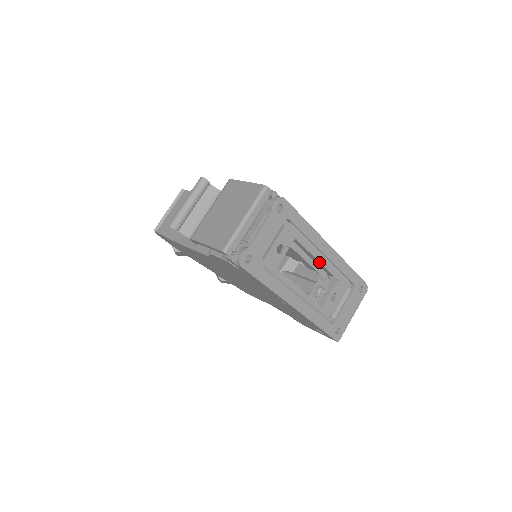
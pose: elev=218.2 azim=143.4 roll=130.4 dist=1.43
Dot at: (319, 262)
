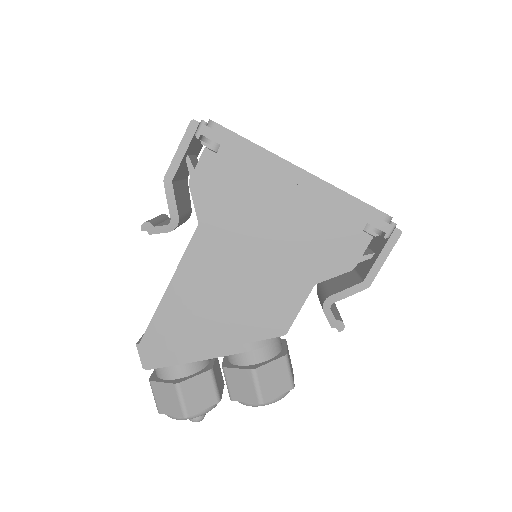
Dot at: occluded
